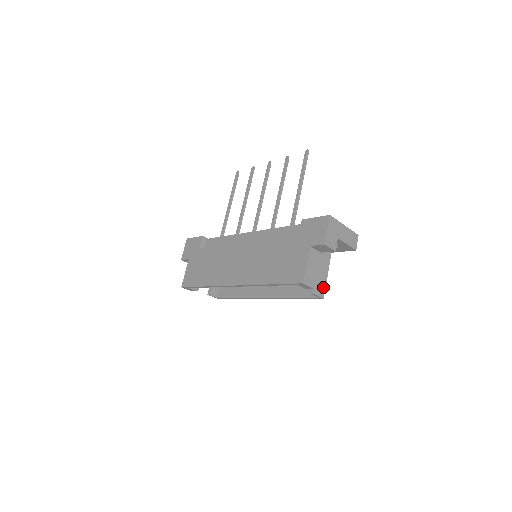
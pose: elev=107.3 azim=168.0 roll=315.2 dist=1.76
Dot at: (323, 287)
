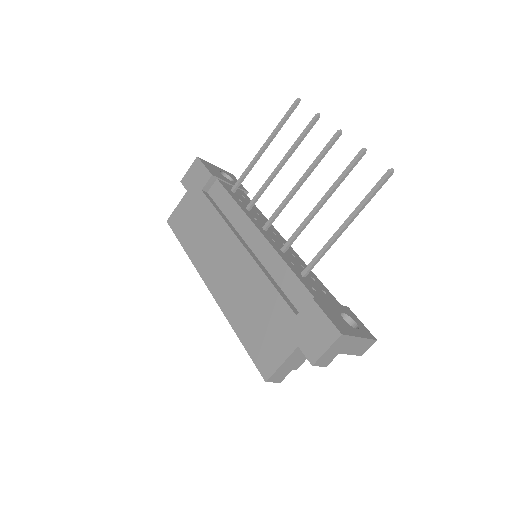
Dot at: (303, 360)
